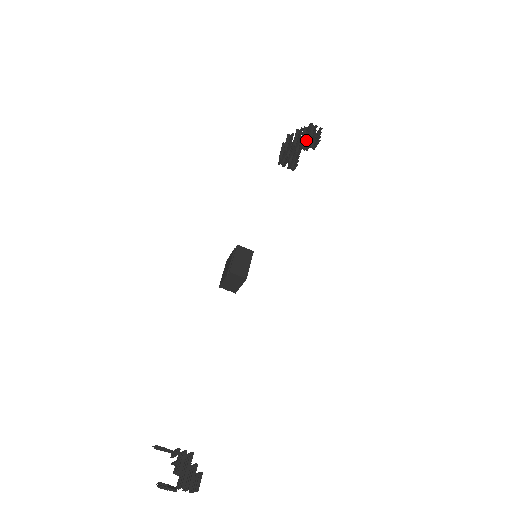
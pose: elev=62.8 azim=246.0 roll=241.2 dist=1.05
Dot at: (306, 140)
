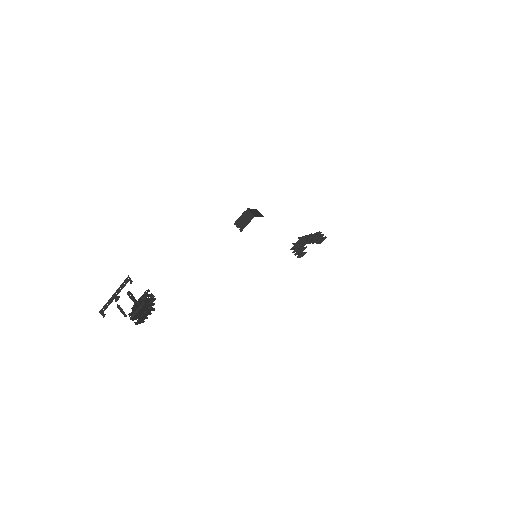
Dot at: (314, 235)
